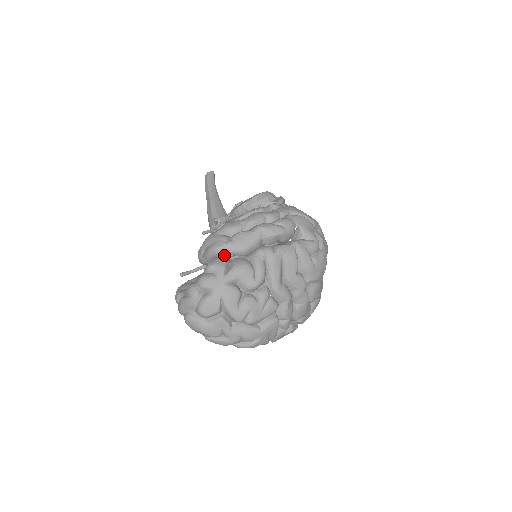
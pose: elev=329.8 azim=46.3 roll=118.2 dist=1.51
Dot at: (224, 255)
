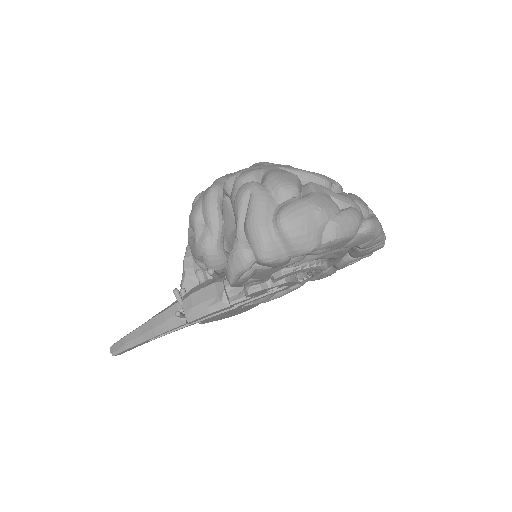
Dot at: occluded
